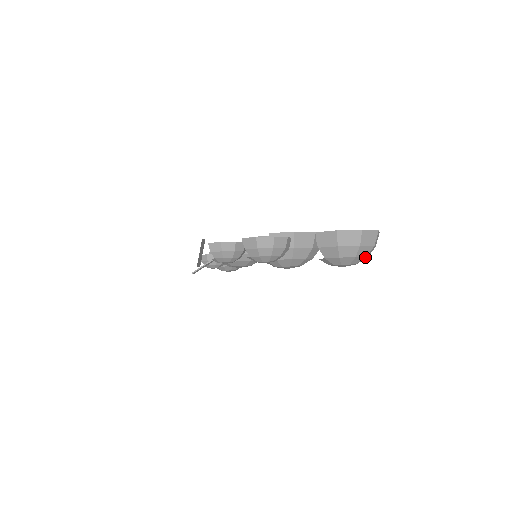
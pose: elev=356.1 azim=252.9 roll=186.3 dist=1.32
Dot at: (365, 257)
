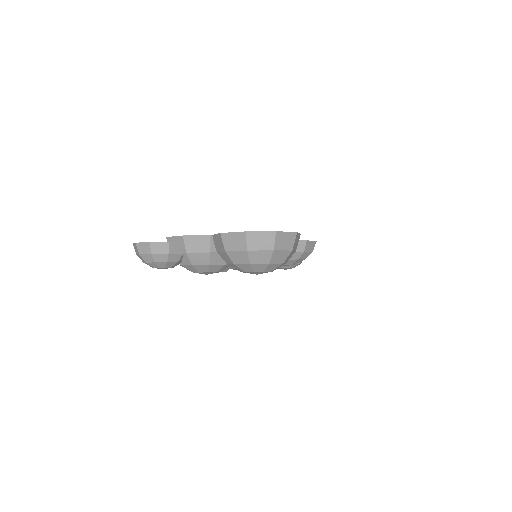
Dot at: (268, 264)
